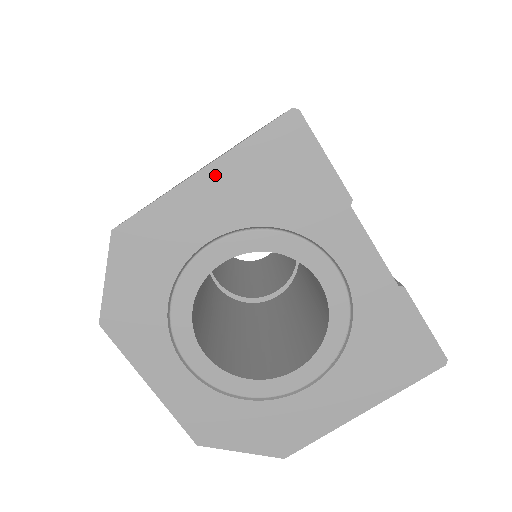
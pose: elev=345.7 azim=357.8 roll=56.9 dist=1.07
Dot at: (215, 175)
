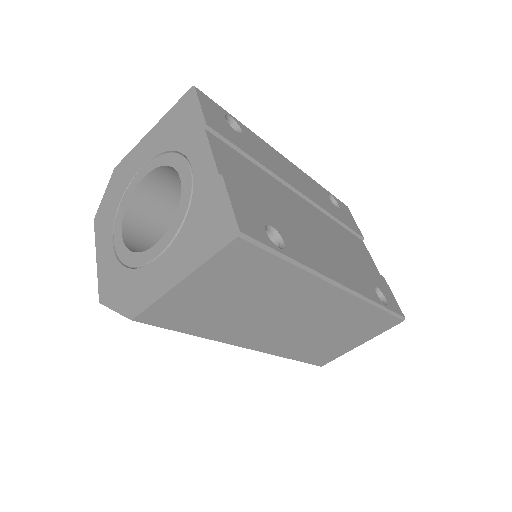
Dot at: (156, 130)
